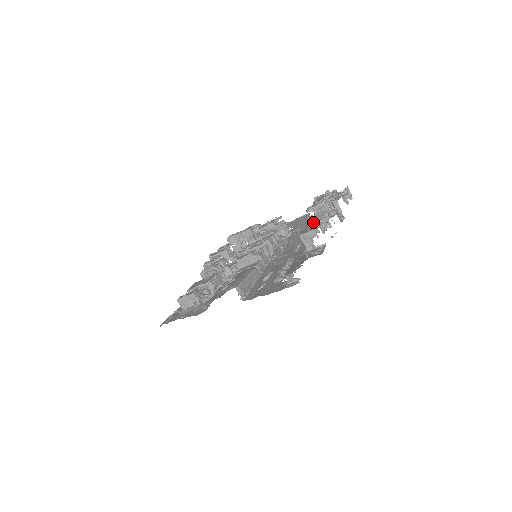
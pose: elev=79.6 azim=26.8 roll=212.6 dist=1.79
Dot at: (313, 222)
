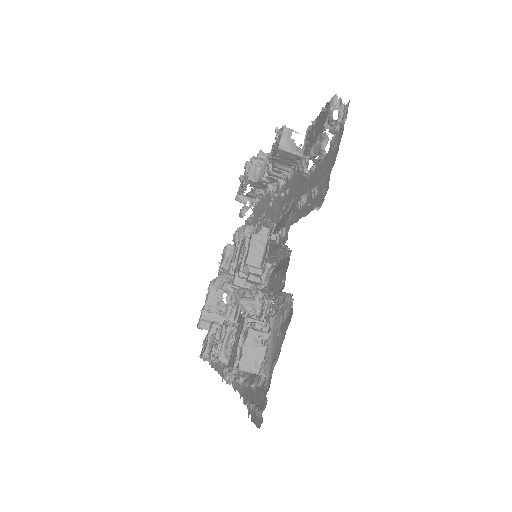
Dot at: (267, 167)
